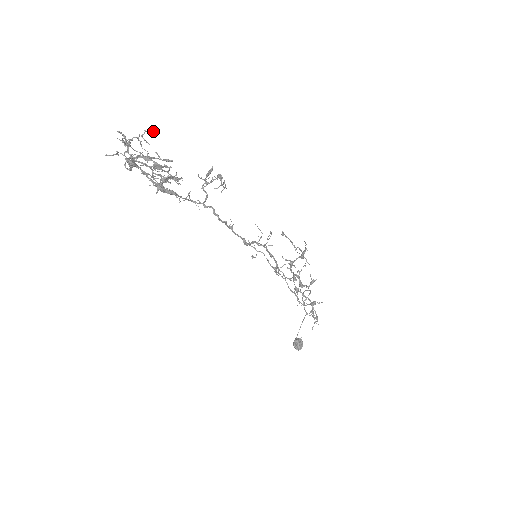
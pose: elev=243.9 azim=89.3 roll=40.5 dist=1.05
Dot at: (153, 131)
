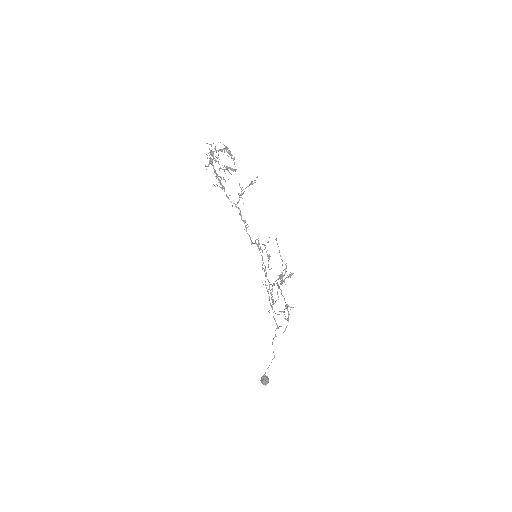
Dot at: occluded
